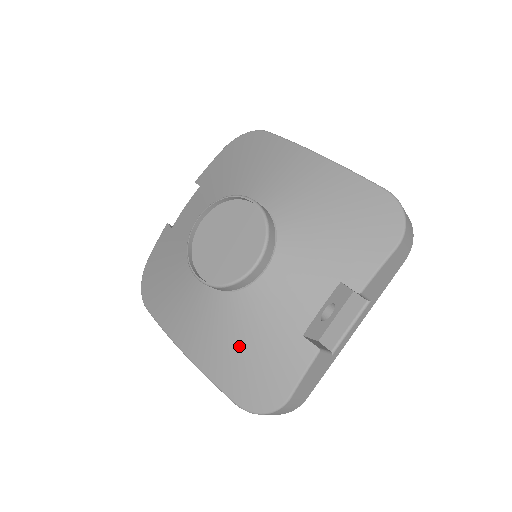
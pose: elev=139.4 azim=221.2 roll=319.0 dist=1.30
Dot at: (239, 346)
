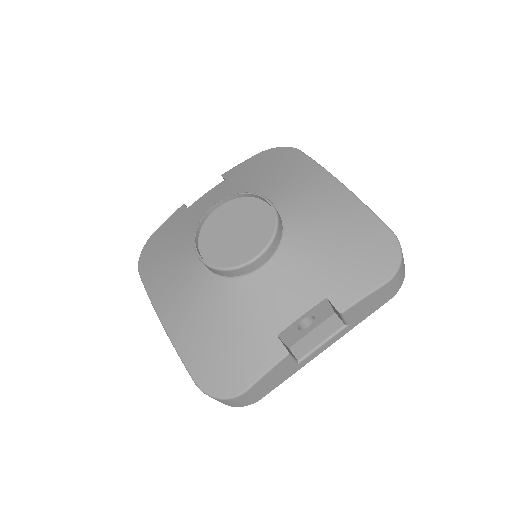
Dot at: (216, 329)
